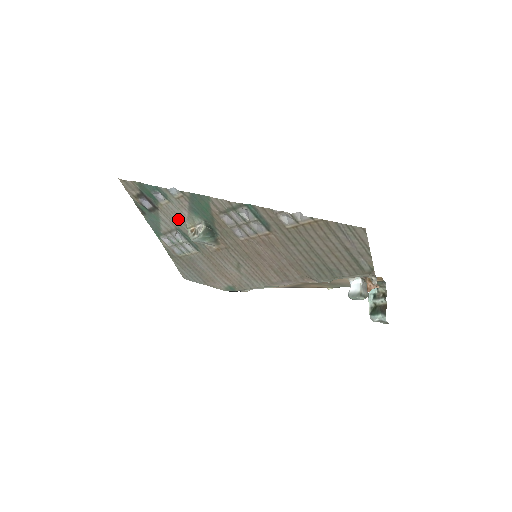
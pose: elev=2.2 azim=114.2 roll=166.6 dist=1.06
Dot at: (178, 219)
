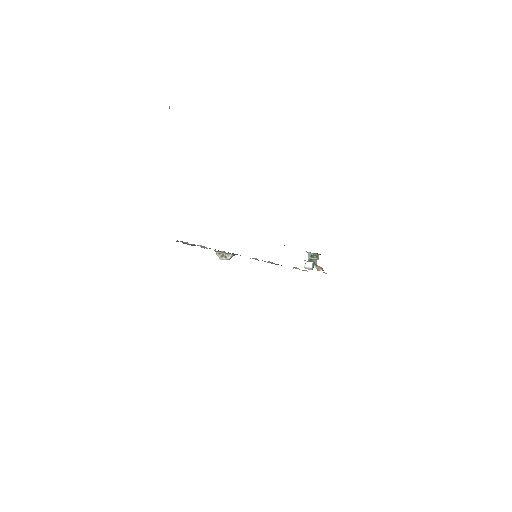
Dot at: occluded
